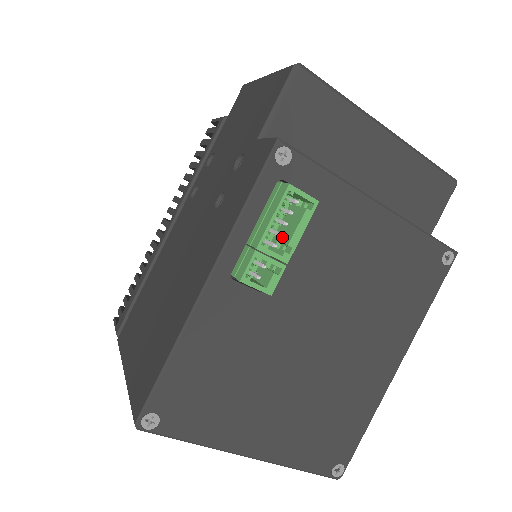
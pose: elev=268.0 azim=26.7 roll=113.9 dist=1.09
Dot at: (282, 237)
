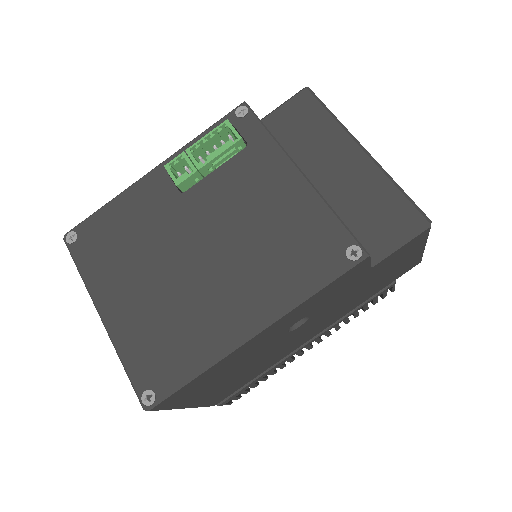
Dot at: (214, 162)
